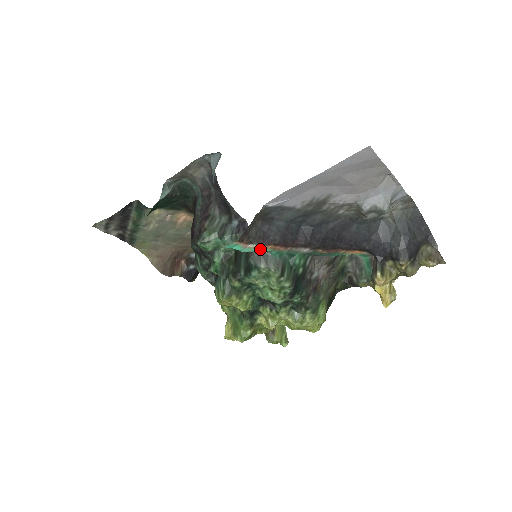
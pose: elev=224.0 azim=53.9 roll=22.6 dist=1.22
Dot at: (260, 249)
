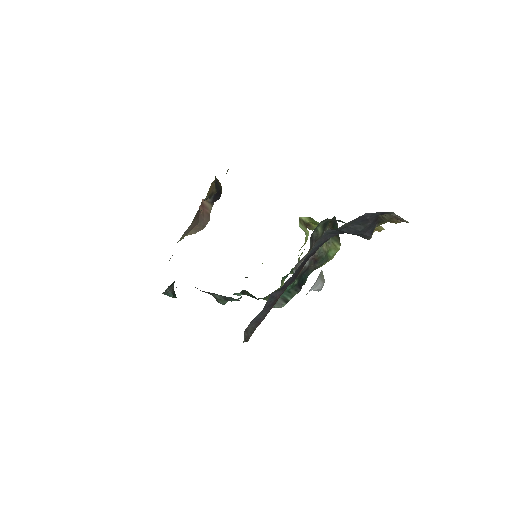
Dot at: occluded
